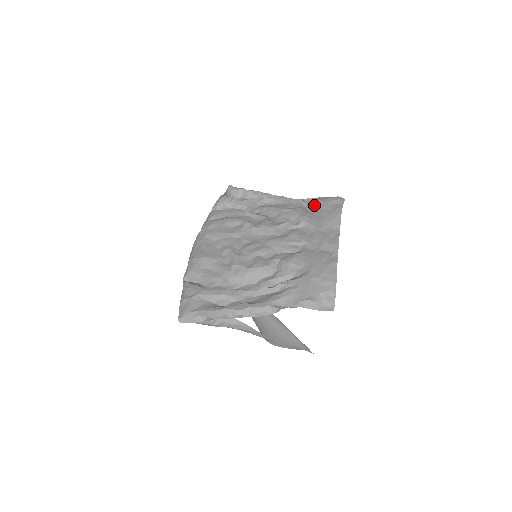
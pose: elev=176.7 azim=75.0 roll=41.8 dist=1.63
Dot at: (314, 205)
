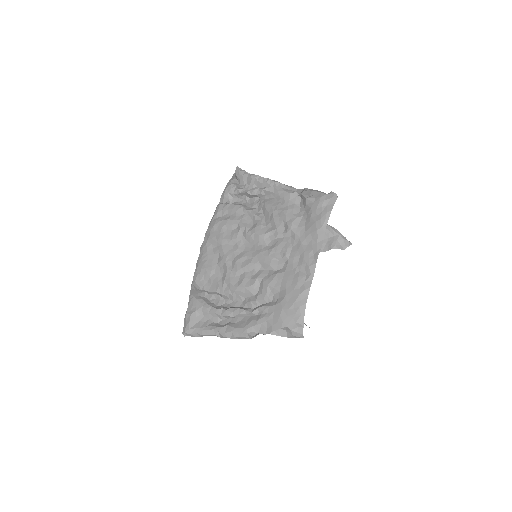
Dot at: (306, 205)
